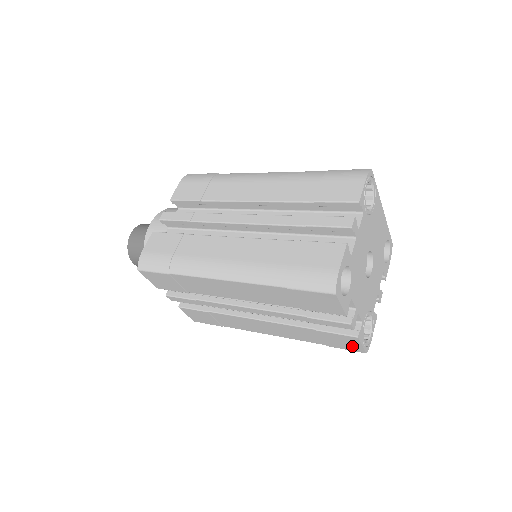
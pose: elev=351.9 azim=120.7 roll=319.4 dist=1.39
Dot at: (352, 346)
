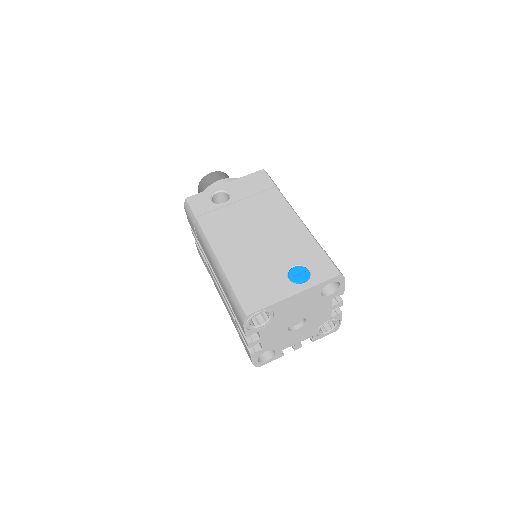
Dot at: occluded
